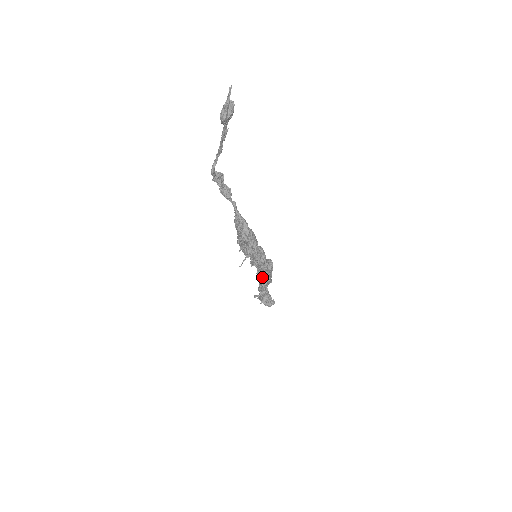
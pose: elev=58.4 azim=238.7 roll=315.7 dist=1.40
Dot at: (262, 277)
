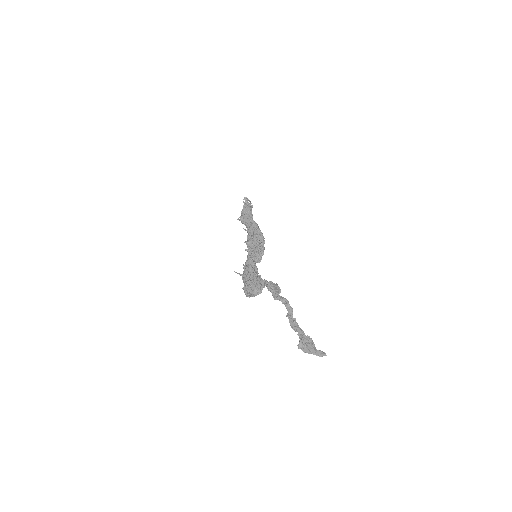
Dot at: (249, 246)
